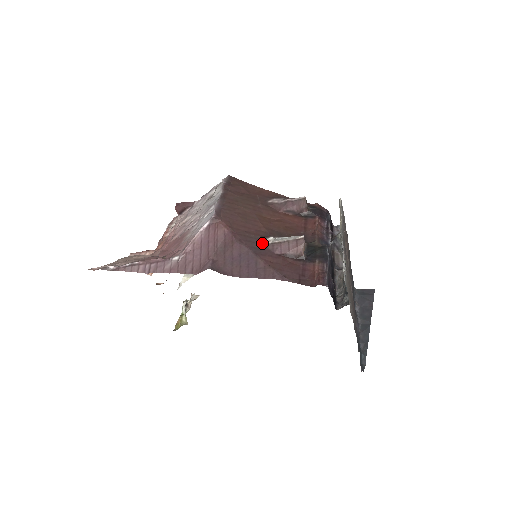
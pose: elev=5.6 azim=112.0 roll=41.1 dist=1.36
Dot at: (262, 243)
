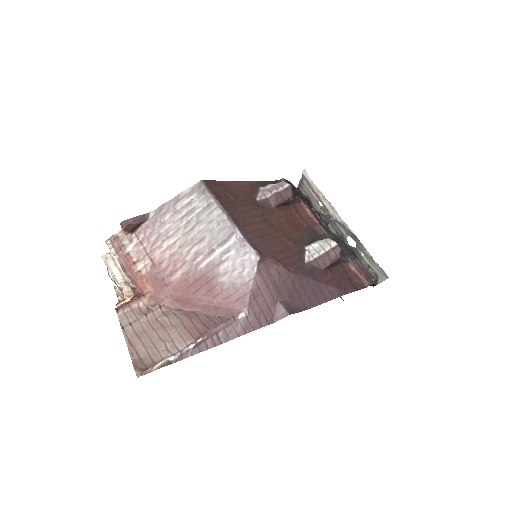
Dot at: (307, 263)
